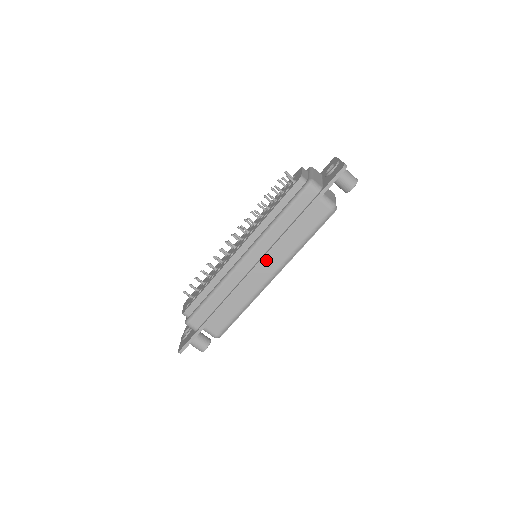
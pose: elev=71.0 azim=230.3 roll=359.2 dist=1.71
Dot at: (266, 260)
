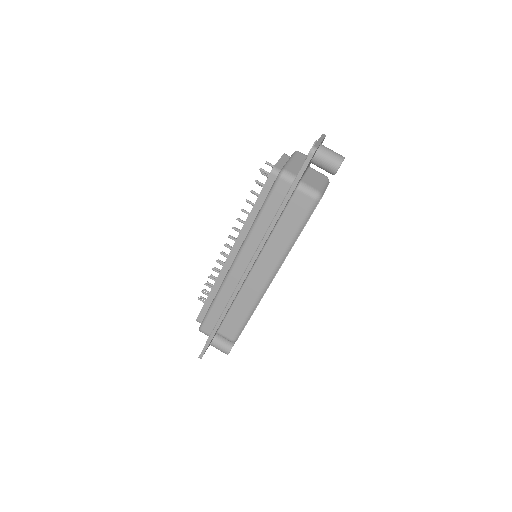
Dot at: (259, 262)
